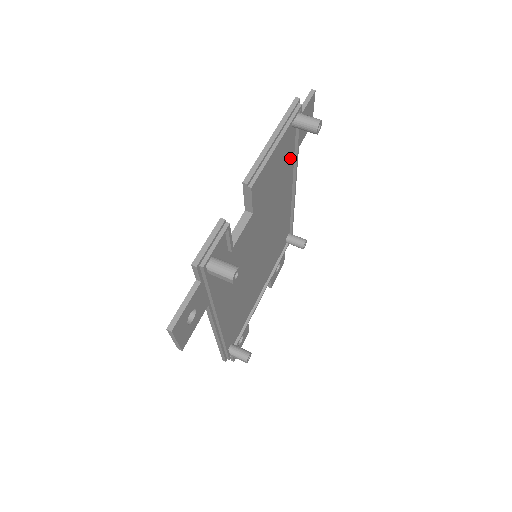
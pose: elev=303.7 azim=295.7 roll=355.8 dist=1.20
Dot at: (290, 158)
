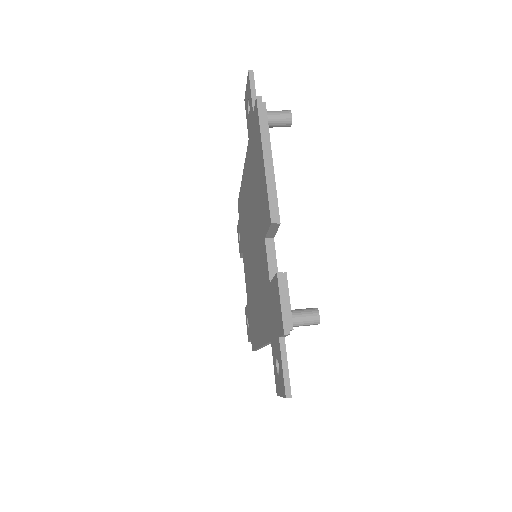
Dot at: occluded
